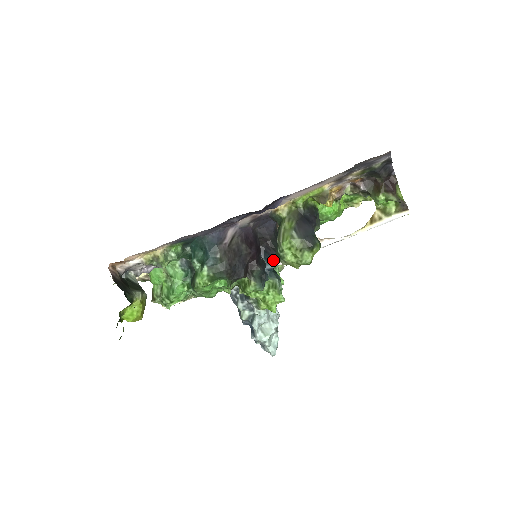
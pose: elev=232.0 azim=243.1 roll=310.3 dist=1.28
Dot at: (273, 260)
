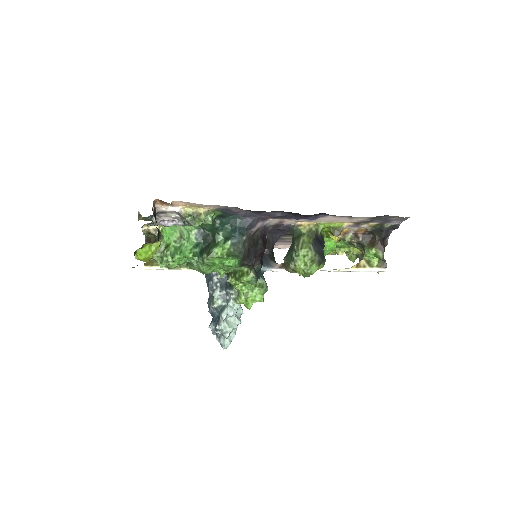
Dot at: (269, 265)
